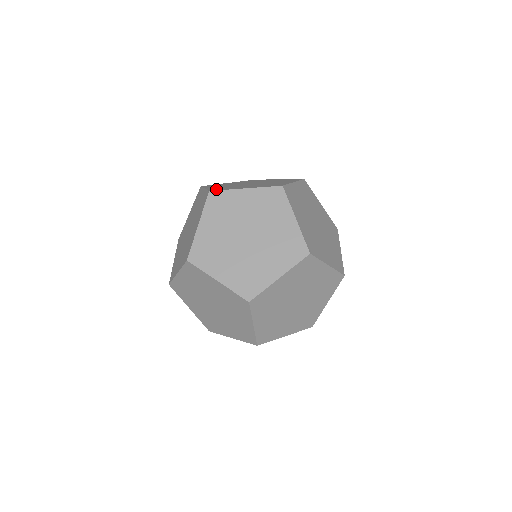
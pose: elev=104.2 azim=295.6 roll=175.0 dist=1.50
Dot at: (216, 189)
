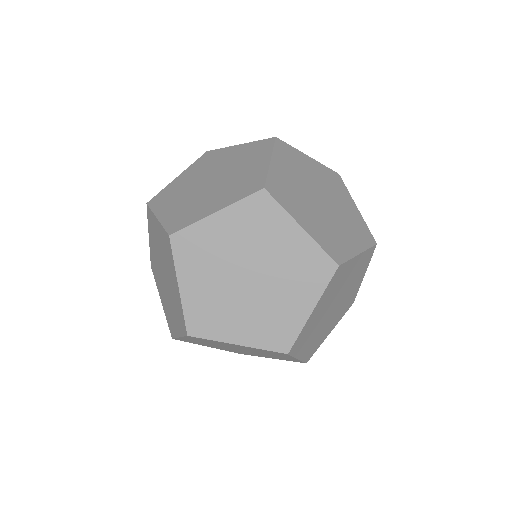
Dot at: (276, 188)
